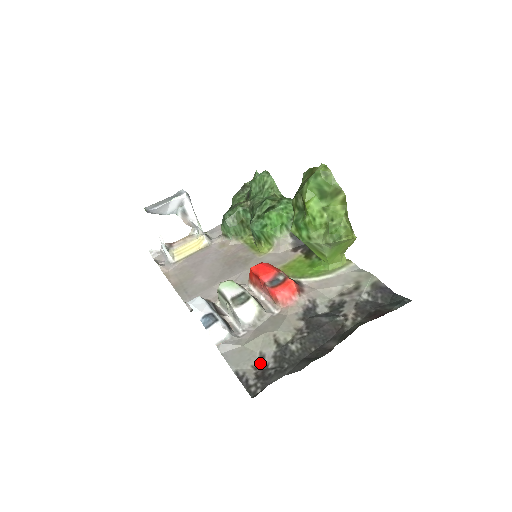
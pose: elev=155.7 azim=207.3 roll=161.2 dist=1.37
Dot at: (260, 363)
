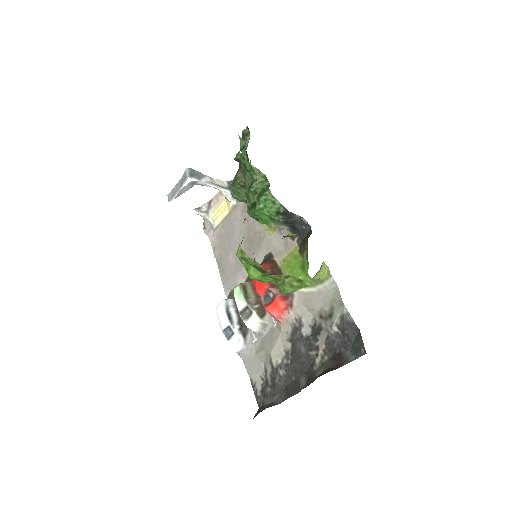
Dot at: (265, 375)
